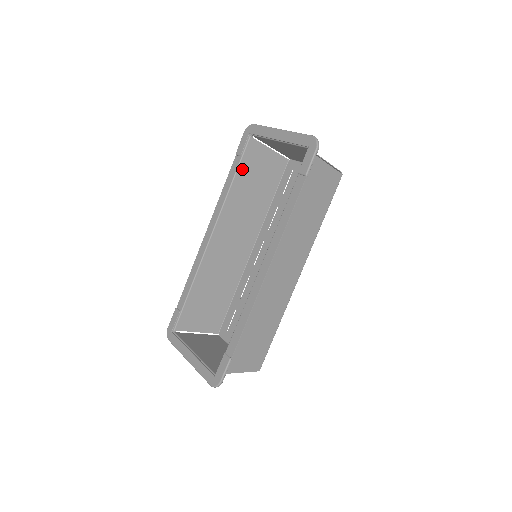
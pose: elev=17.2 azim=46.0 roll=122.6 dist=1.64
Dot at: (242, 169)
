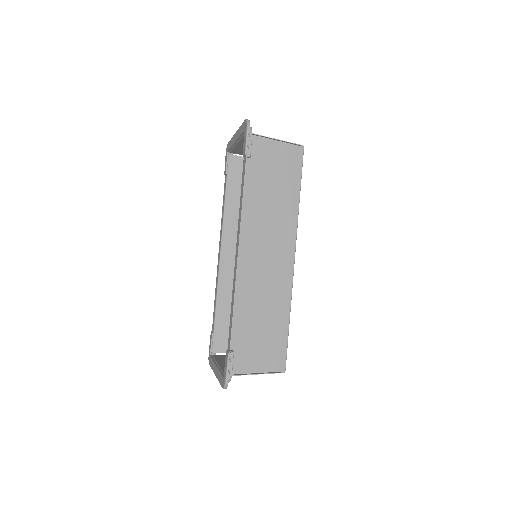
Dot at: (231, 185)
